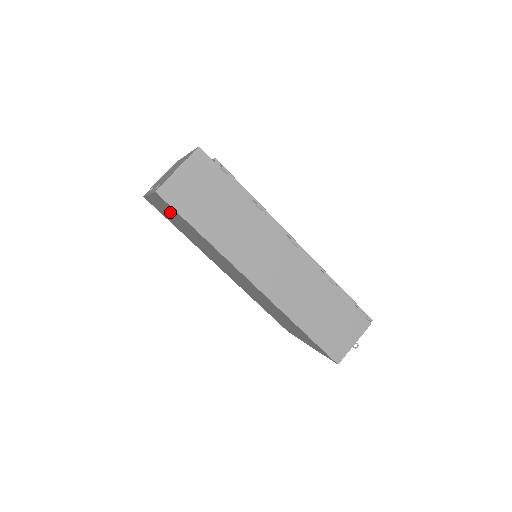
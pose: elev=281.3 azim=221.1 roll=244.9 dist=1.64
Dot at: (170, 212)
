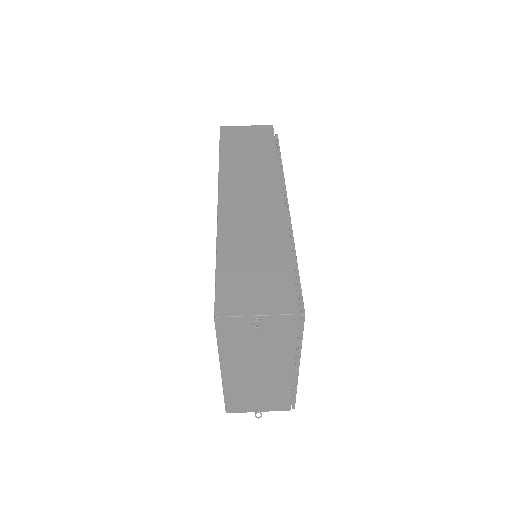
Dot at: occluded
